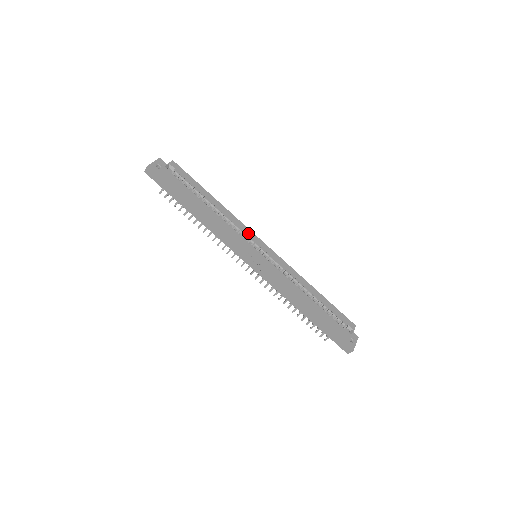
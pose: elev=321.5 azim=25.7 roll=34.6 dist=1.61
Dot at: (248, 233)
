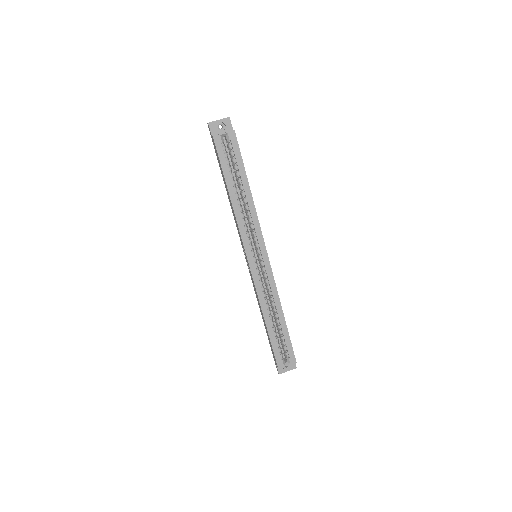
Dot at: (258, 237)
